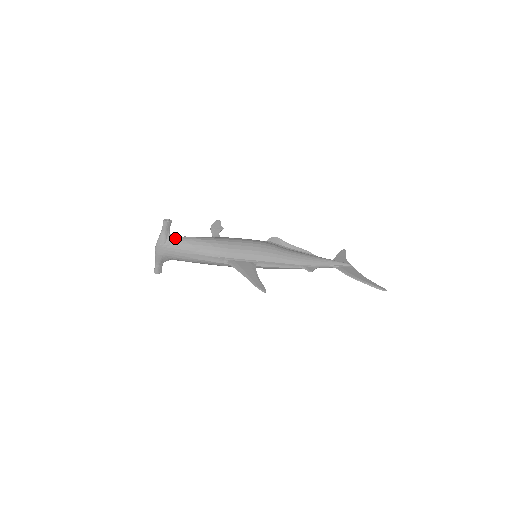
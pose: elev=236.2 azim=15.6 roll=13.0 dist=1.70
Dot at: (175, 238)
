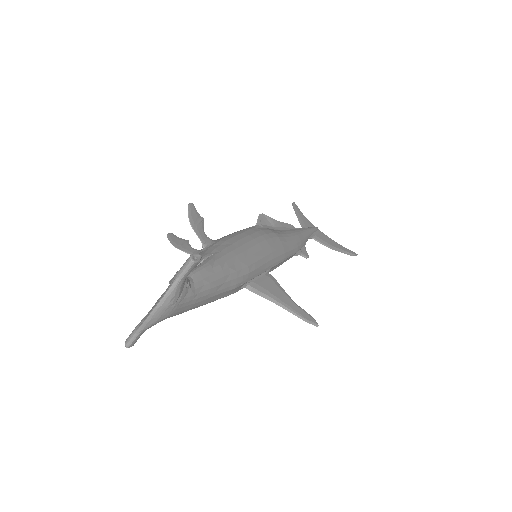
Dot at: (190, 281)
